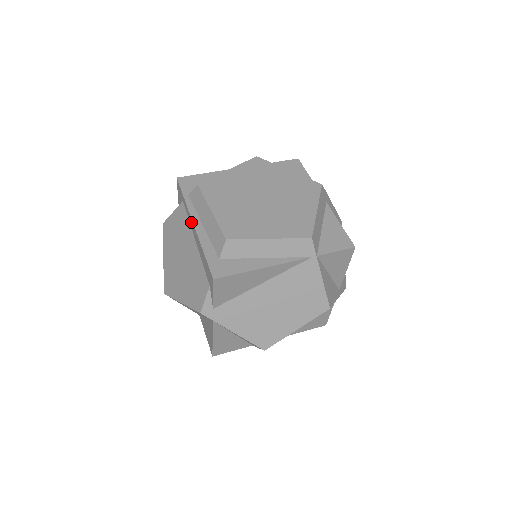
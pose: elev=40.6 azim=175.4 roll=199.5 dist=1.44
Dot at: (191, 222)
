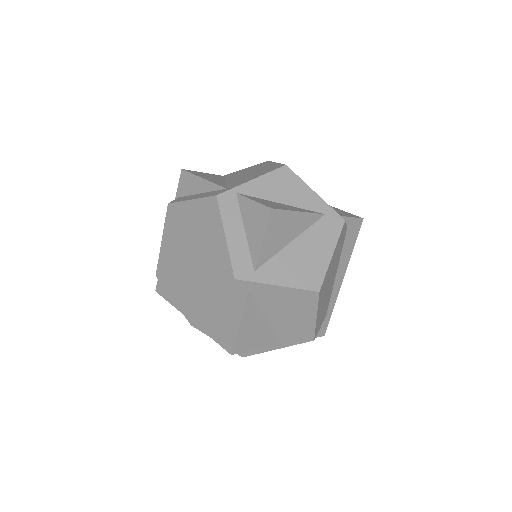
Dot at: occluded
